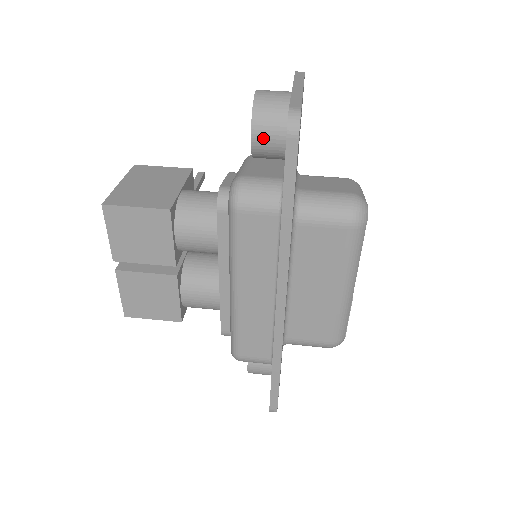
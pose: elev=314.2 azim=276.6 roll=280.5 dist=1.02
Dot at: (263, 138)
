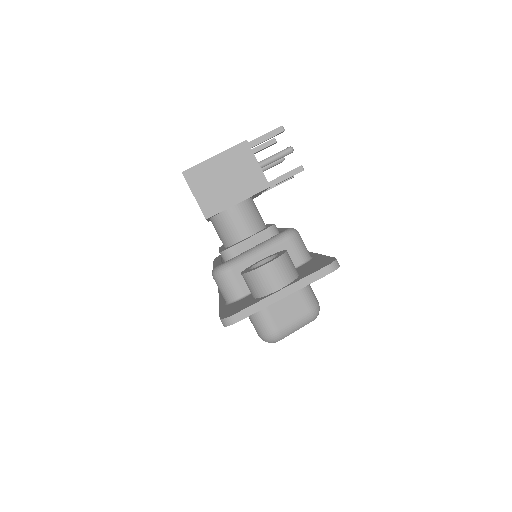
Dot at: (245, 281)
